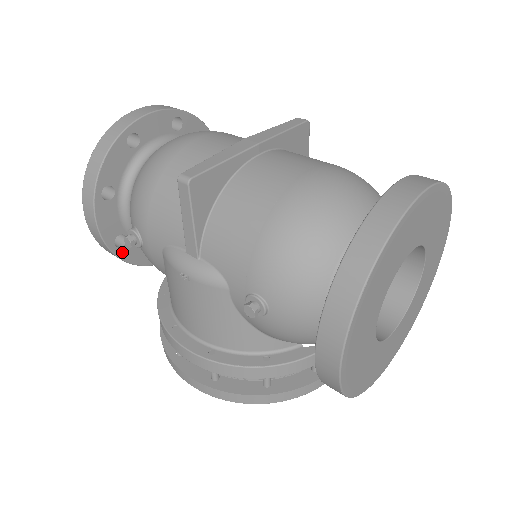
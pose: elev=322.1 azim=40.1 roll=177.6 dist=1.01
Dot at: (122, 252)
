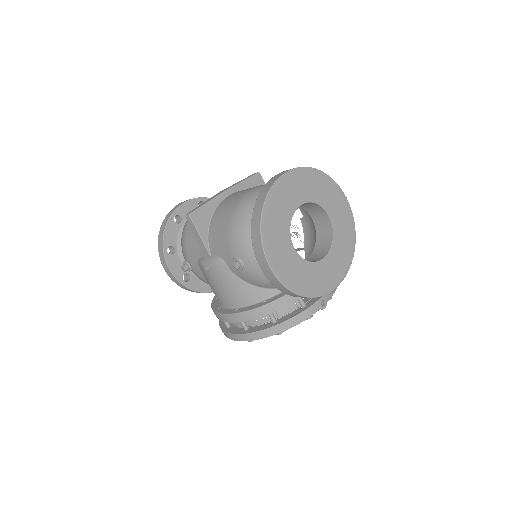
Dot at: (189, 285)
